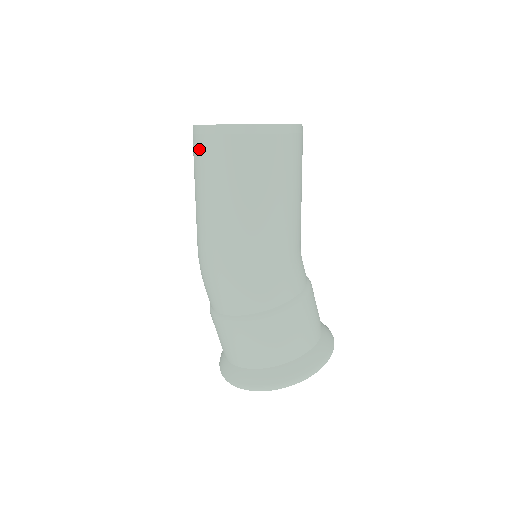
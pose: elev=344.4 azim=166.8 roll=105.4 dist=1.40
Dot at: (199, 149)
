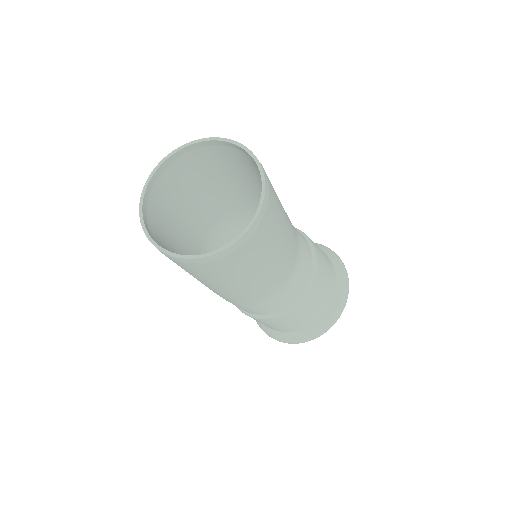
Dot at: (151, 218)
